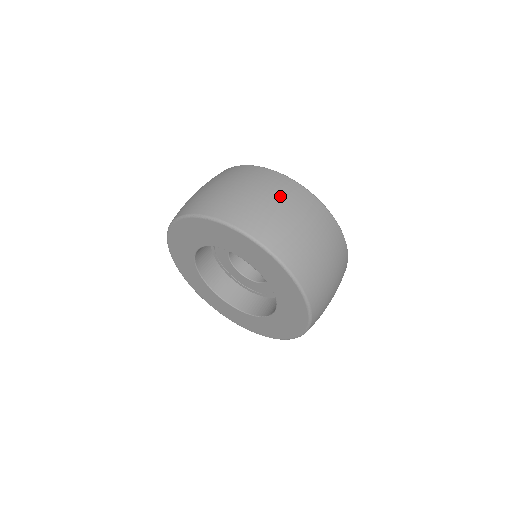
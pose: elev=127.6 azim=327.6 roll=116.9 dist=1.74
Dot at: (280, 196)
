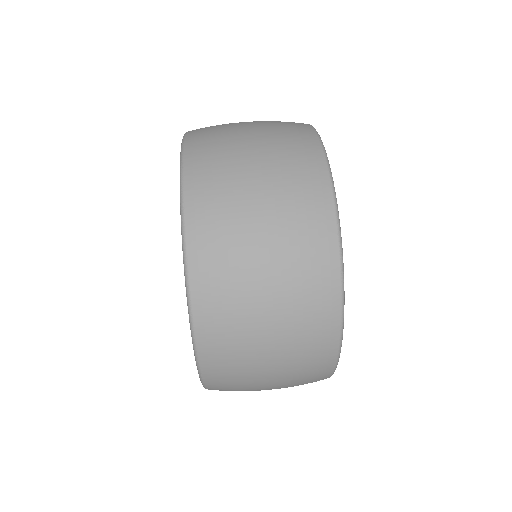
Dot at: (282, 202)
